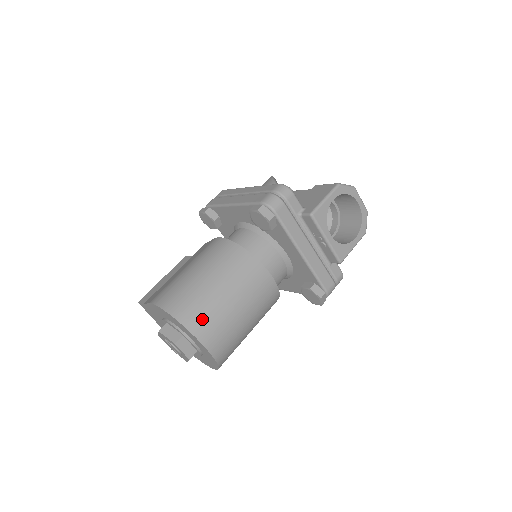
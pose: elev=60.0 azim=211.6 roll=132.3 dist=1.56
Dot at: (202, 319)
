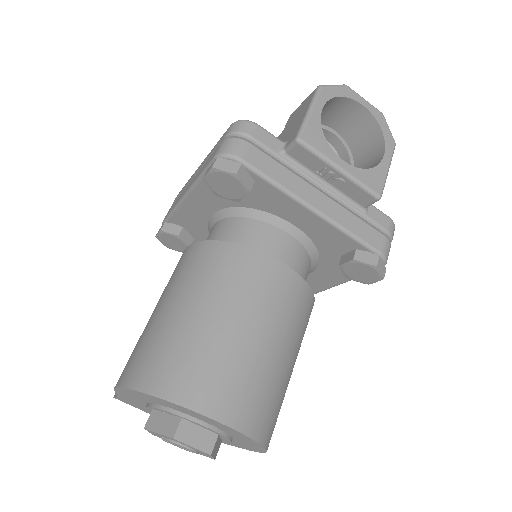
Dot at: (196, 376)
